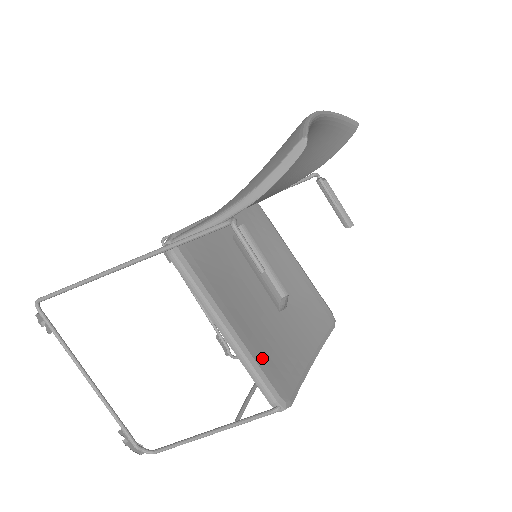
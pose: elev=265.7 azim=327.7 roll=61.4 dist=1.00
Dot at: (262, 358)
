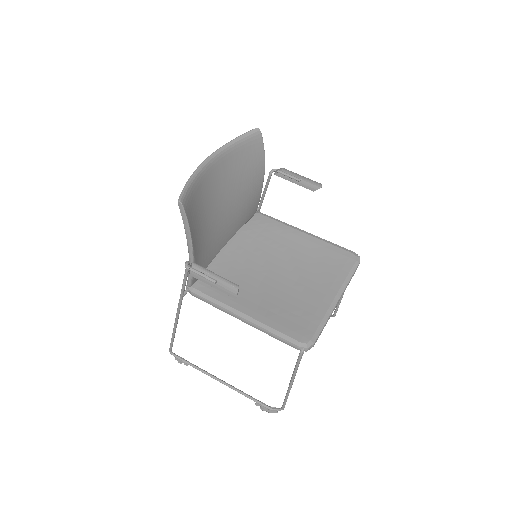
Dot at: (278, 323)
